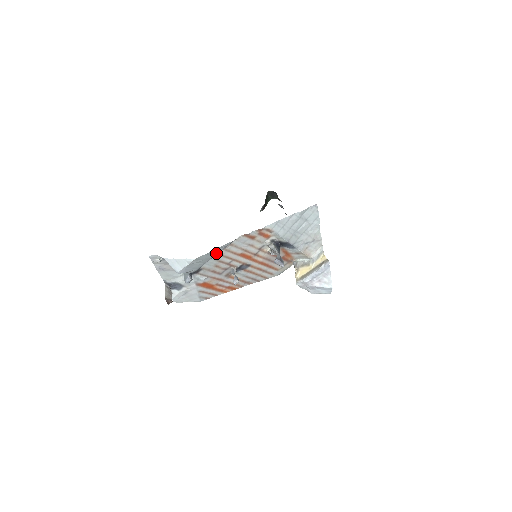
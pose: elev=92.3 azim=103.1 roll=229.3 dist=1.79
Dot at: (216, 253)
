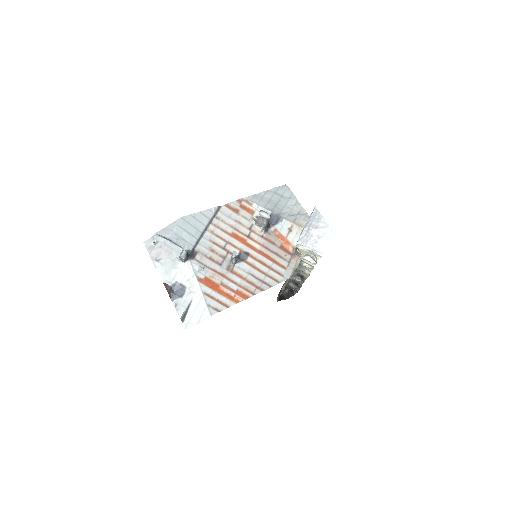
Dot at: (204, 224)
